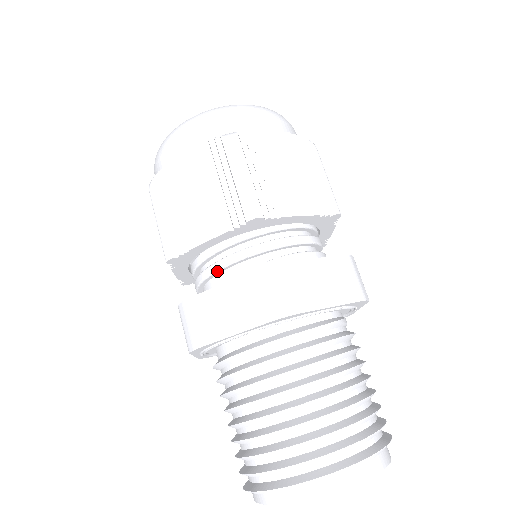
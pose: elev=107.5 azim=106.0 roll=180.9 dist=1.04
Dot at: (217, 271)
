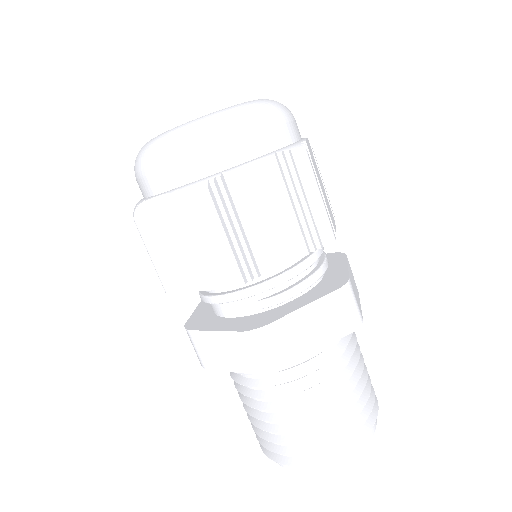
Dot at: occluded
